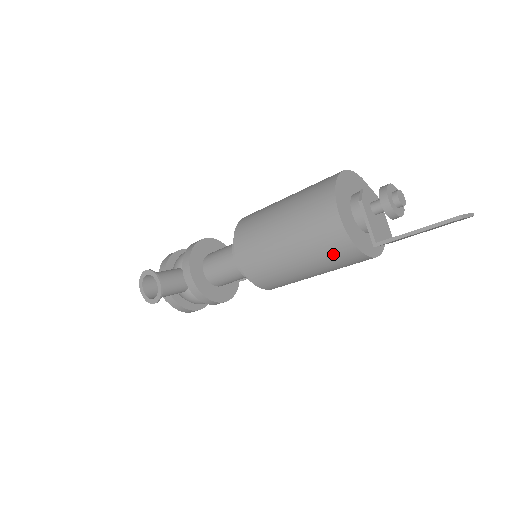
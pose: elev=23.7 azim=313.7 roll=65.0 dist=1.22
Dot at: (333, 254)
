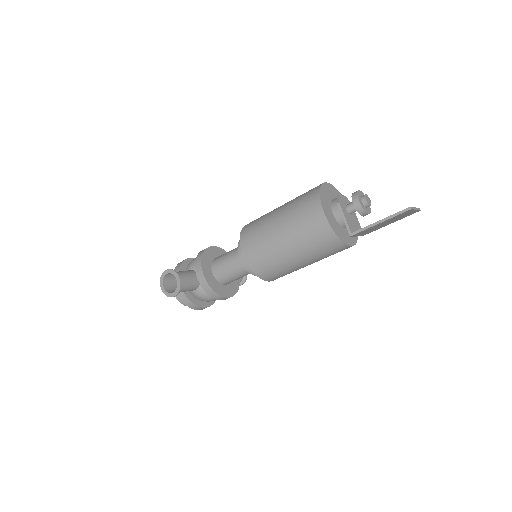
Dot at: (320, 243)
